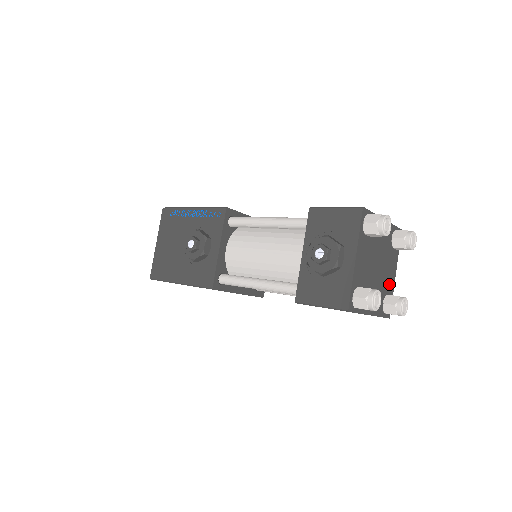
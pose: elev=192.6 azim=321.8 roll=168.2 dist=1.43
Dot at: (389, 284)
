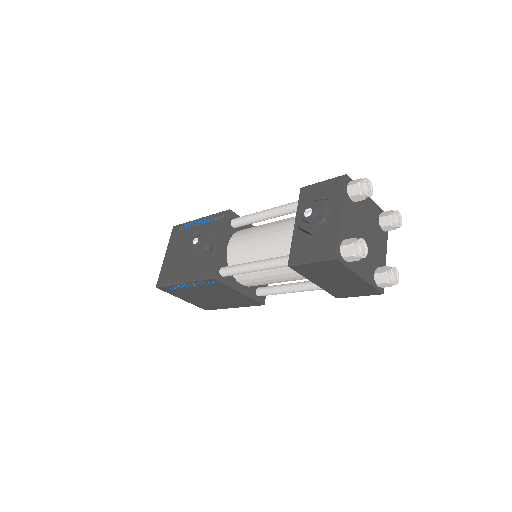
Dot at: (380, 260)
